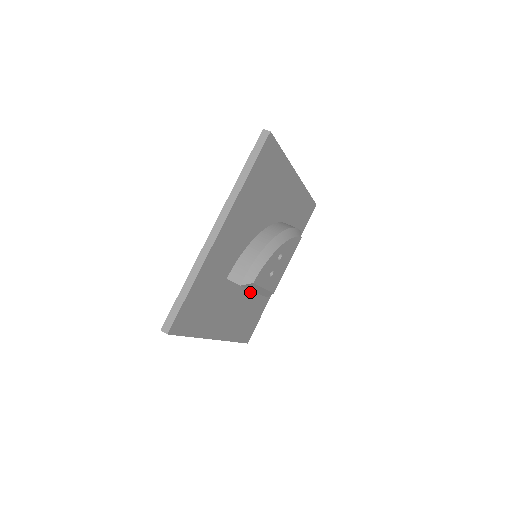
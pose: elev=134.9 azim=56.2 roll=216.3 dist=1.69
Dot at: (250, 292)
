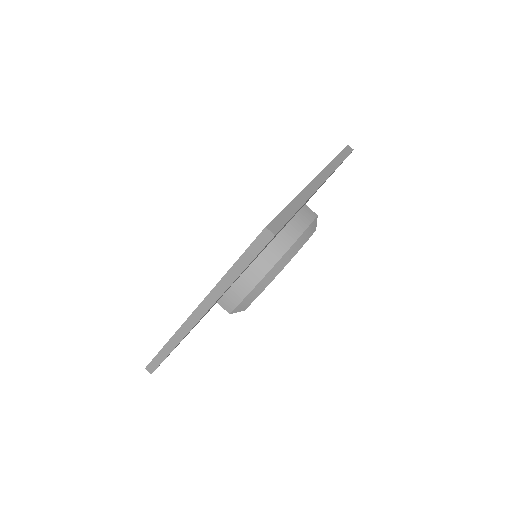
Dot at: occluded
